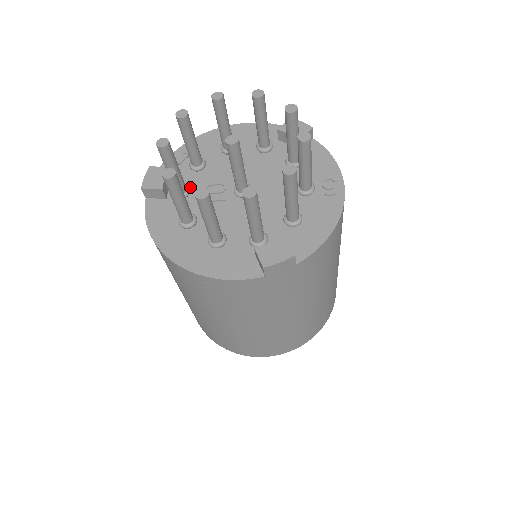
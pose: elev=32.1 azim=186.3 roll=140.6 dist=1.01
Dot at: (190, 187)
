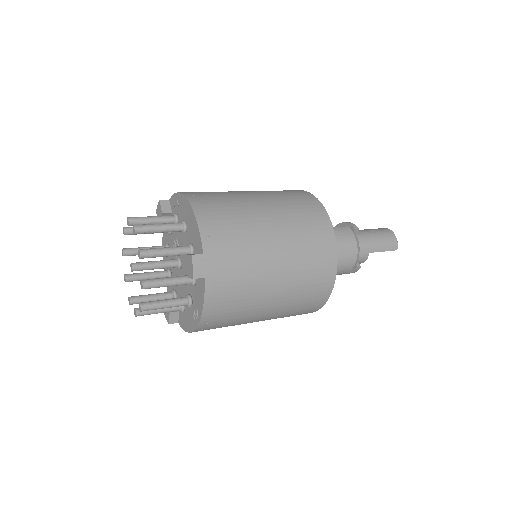
Dot at: occluded
